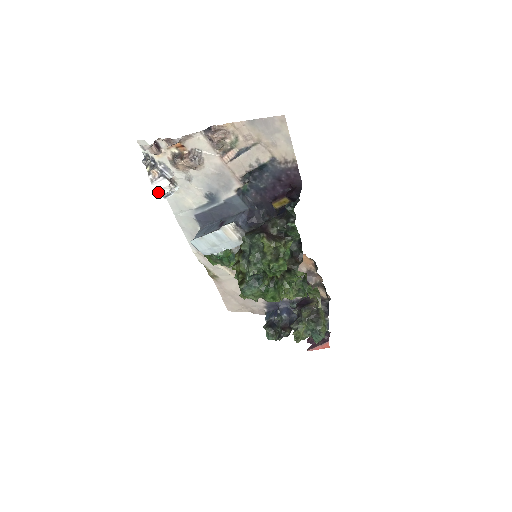
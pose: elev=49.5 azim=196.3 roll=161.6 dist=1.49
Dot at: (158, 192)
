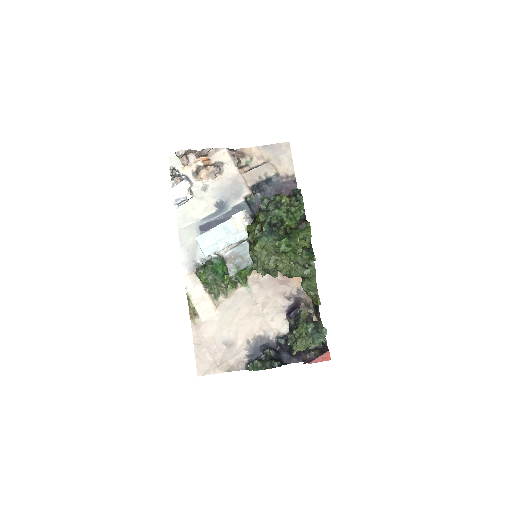
Dot at: (174, 197)
